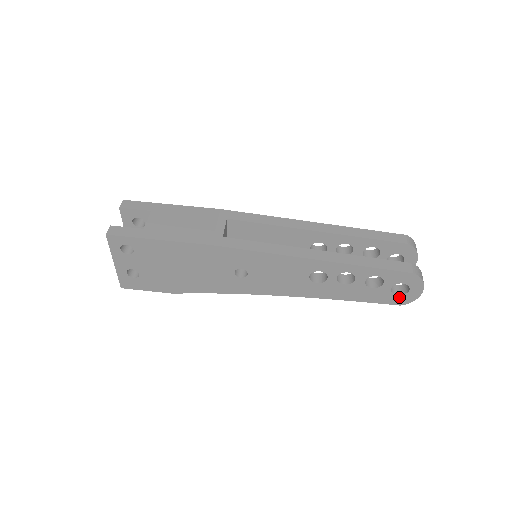
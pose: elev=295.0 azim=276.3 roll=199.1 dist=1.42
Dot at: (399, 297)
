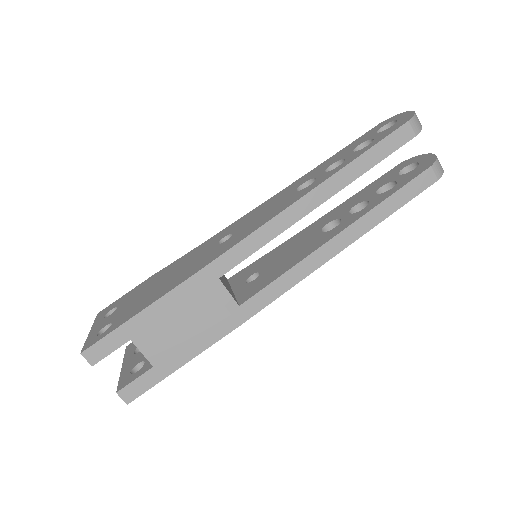
Dot at: occluded
